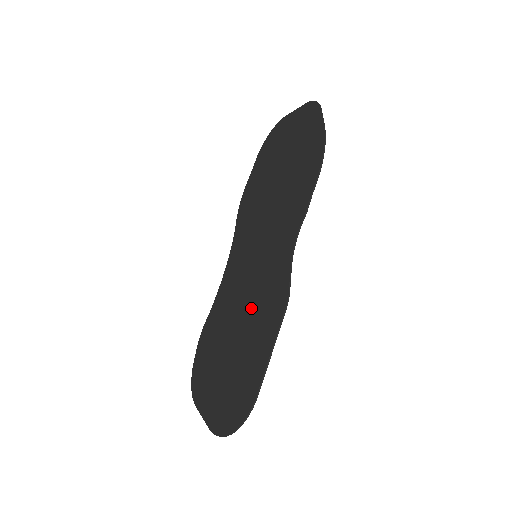
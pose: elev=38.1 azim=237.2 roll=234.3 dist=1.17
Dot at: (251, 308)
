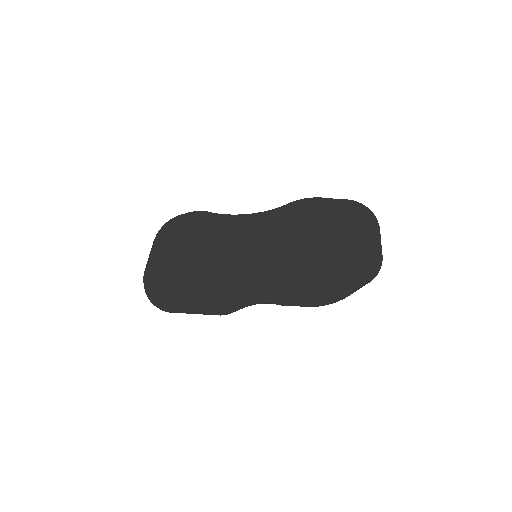
Dot at: (219, 274)
